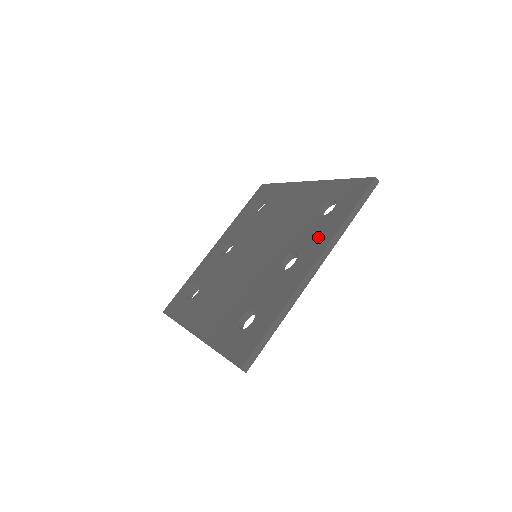
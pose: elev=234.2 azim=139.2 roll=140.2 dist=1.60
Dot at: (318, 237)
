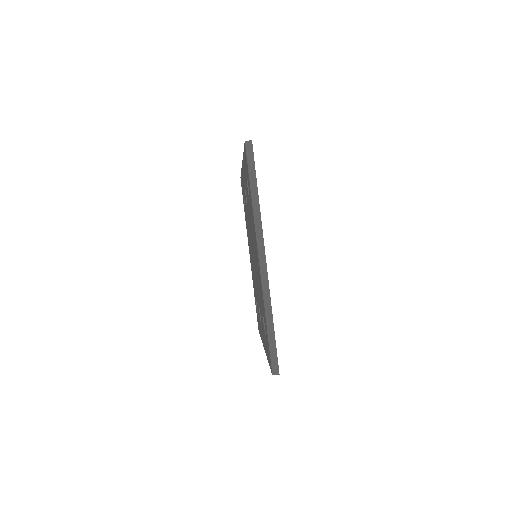
Dot at: (243, 185)
